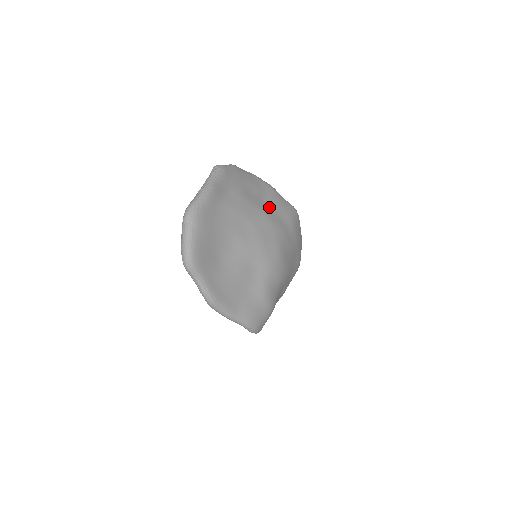
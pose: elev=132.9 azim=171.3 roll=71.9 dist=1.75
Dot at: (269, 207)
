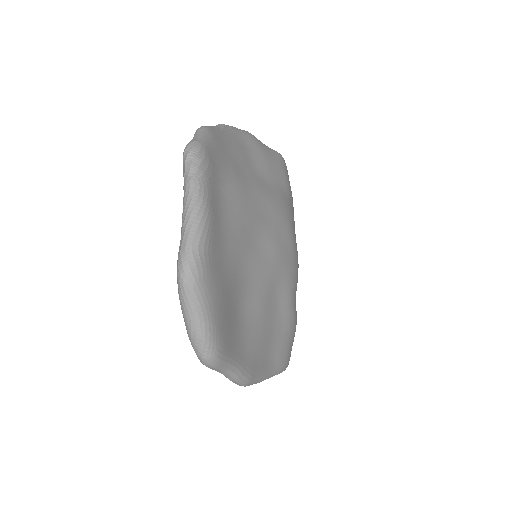
Dot at: (264, 178)
